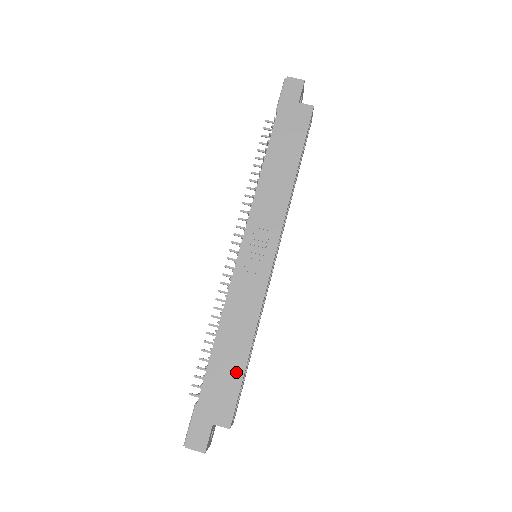
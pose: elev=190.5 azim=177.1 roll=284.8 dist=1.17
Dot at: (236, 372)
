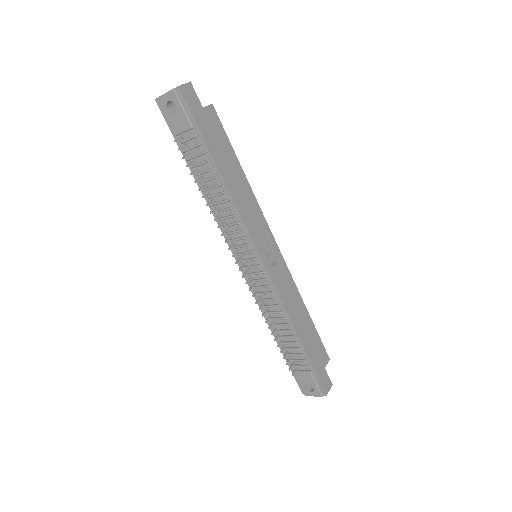
Dot at: (312, 331)
